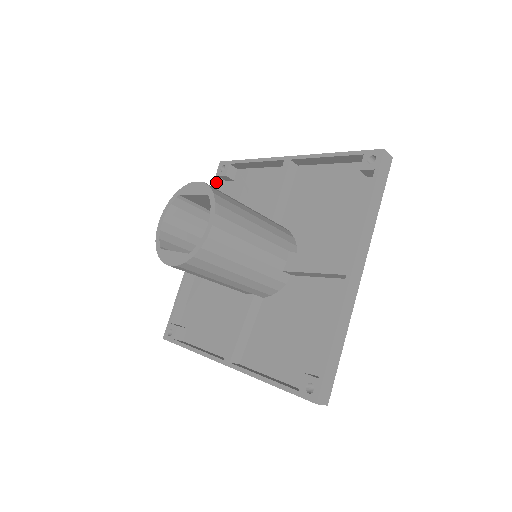
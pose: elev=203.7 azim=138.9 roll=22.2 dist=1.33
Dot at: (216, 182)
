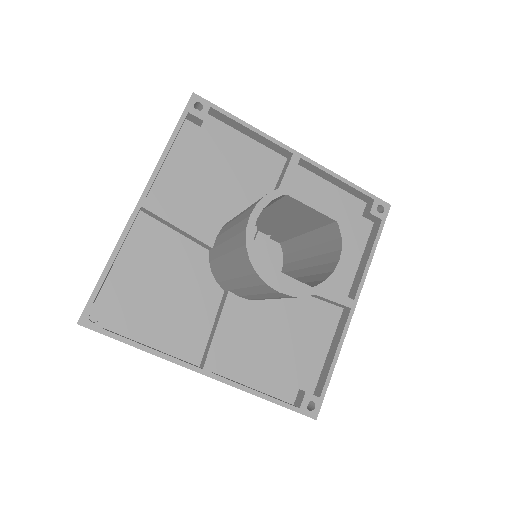
Dot at: (184, 119)
